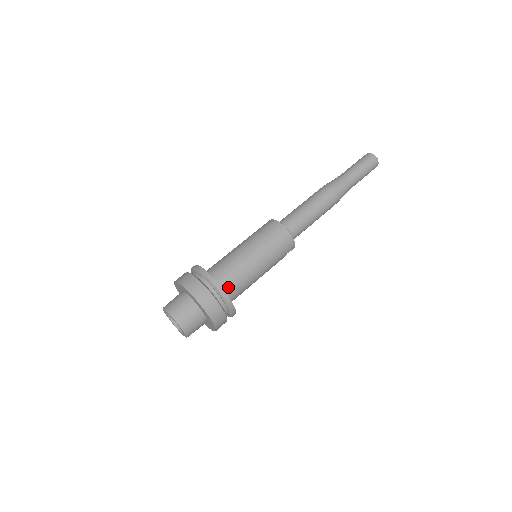
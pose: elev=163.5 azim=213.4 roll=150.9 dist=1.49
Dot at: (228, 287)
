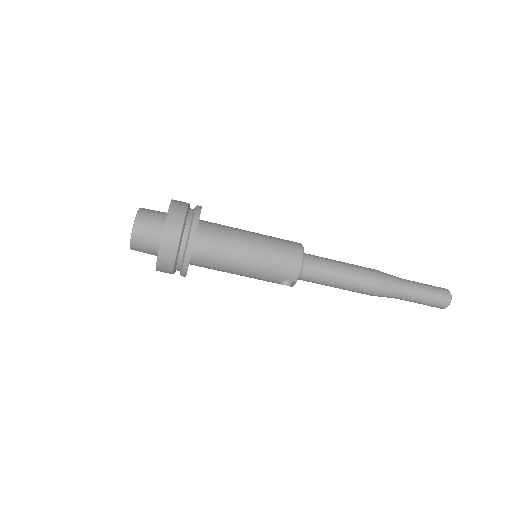
Dot at: (203, 244)
